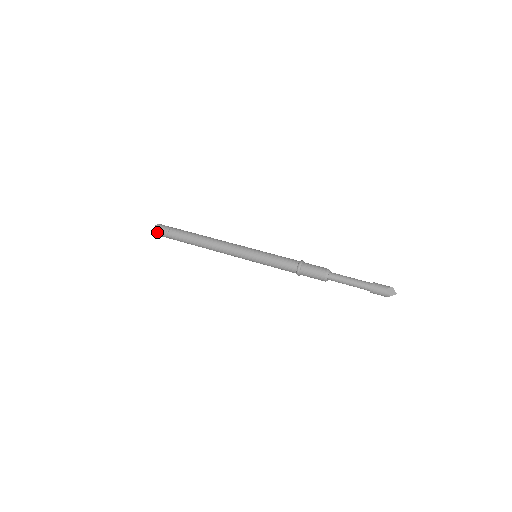
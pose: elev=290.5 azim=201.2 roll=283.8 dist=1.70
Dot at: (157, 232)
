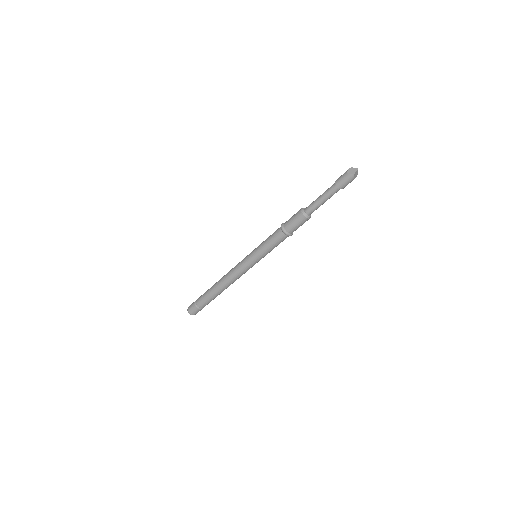
Dot at: (191, 312)
